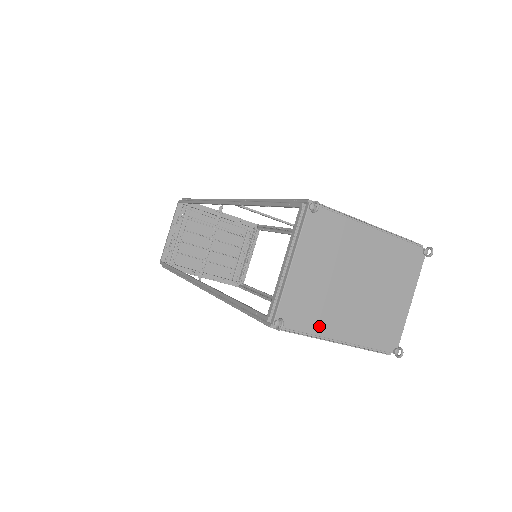
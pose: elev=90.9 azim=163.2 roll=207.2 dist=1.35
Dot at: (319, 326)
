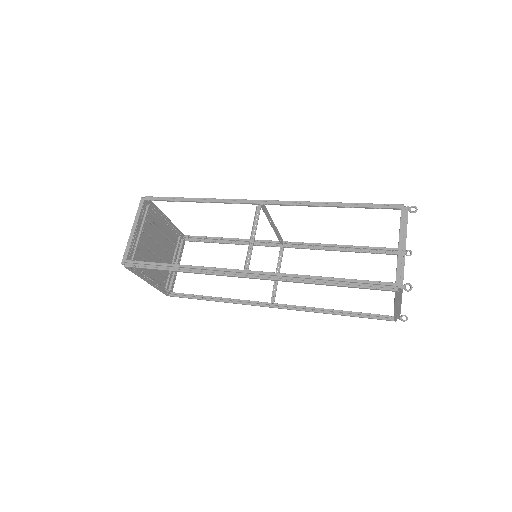
Dot at: occluded
